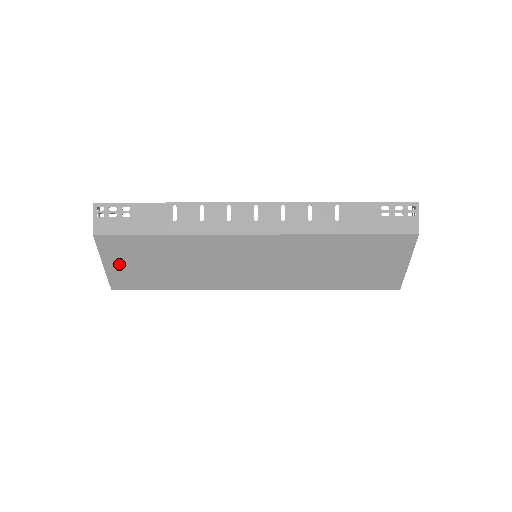
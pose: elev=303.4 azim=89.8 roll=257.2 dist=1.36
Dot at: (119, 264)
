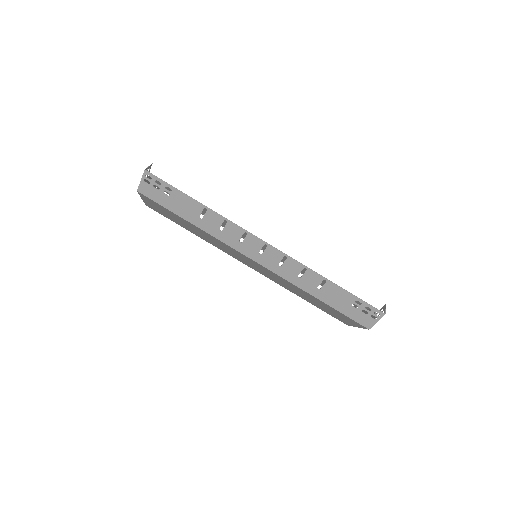
Dot at: occluded
